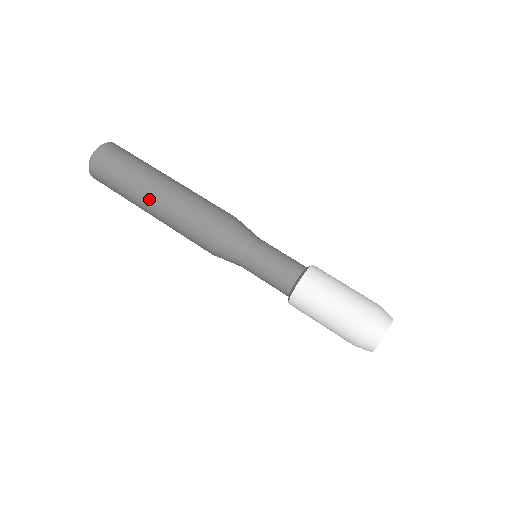
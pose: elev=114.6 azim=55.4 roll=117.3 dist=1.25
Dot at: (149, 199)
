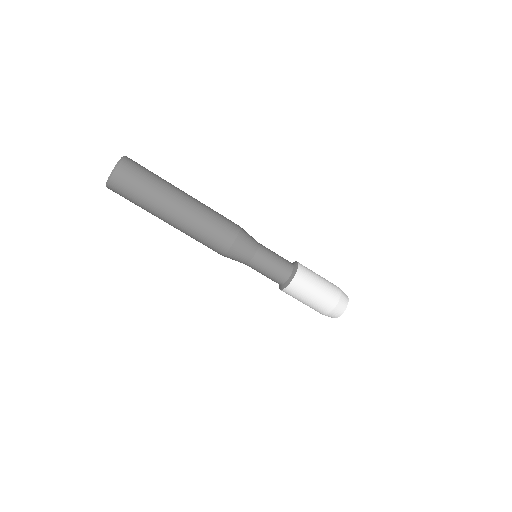
Dot at: (170, 218)
